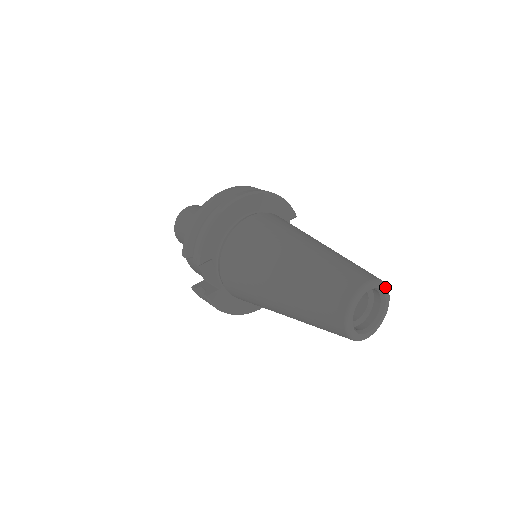
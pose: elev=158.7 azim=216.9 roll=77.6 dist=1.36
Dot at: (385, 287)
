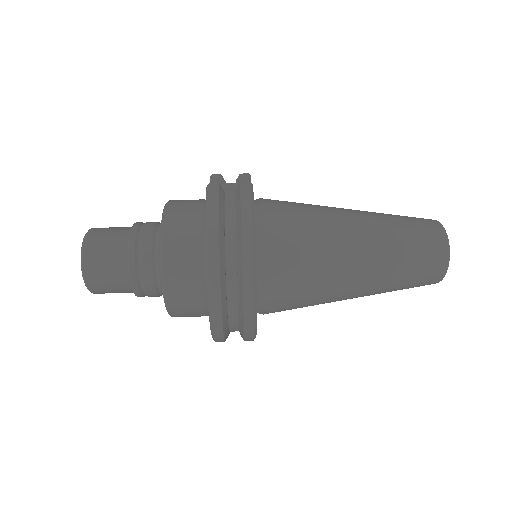
Dot at: (446, 233)
